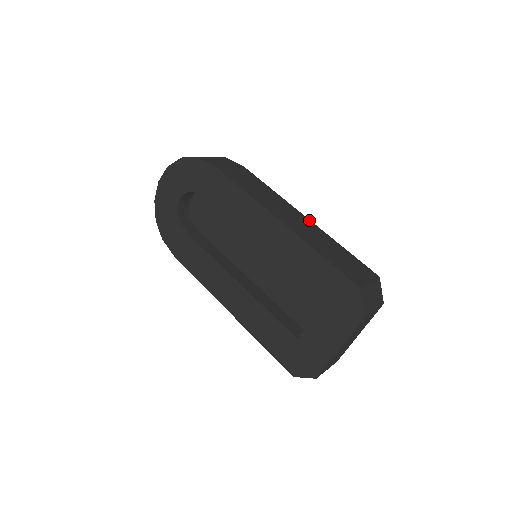
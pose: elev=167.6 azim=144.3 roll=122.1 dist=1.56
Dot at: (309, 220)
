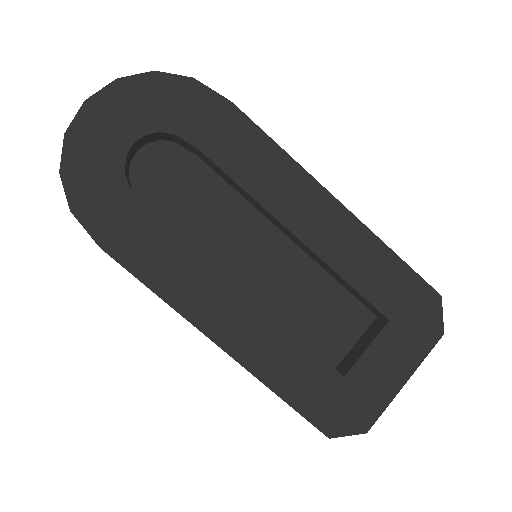
Dot at: occluded
